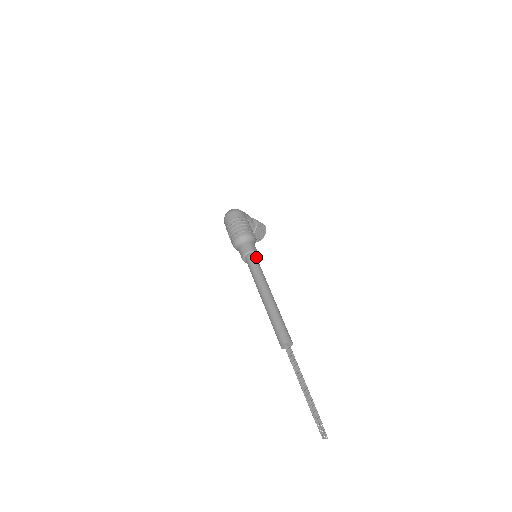
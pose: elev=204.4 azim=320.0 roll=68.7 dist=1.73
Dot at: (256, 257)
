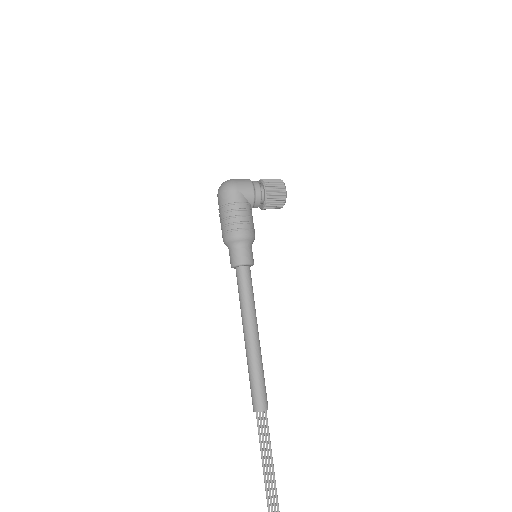
Dot at: (246, 270)
